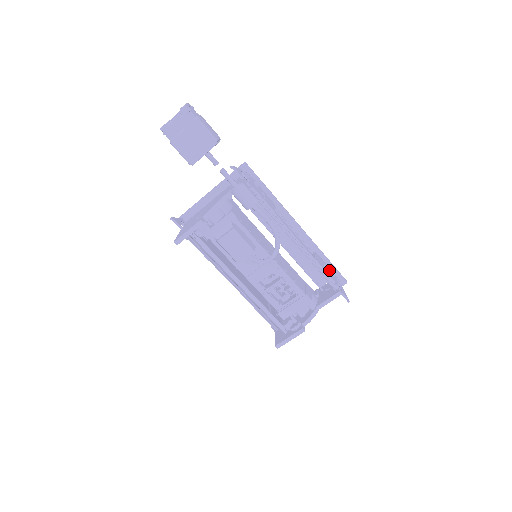
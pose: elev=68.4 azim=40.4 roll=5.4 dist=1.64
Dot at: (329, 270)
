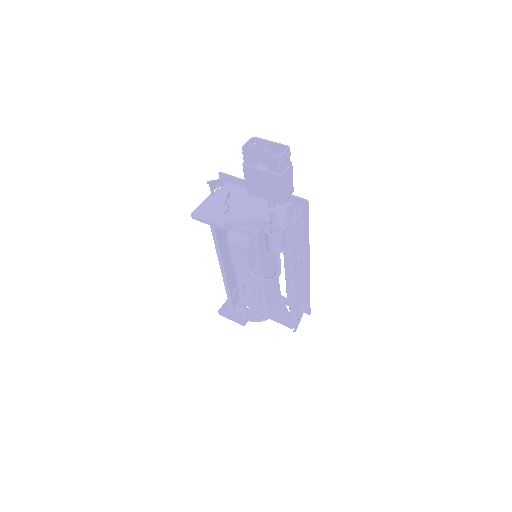
Dot at: (302, 304)
